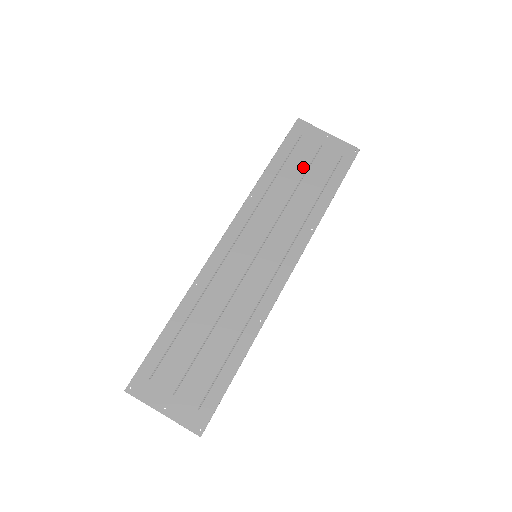
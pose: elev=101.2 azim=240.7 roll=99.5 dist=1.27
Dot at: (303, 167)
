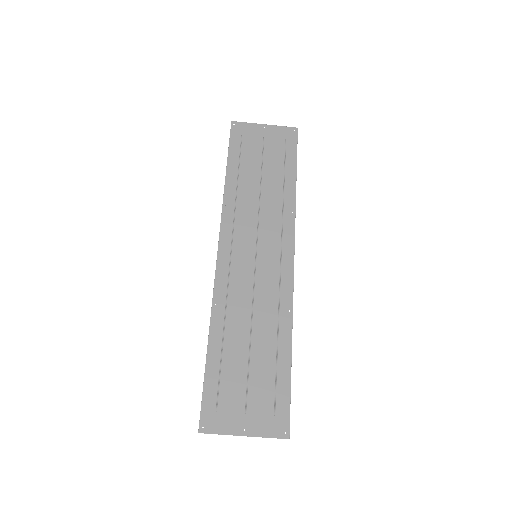
Dot at: (257, 162)
